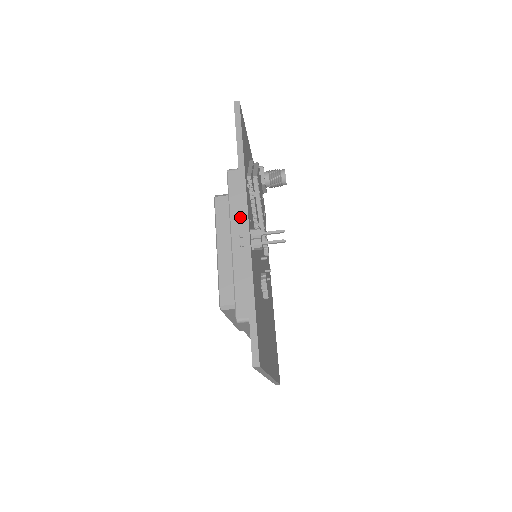
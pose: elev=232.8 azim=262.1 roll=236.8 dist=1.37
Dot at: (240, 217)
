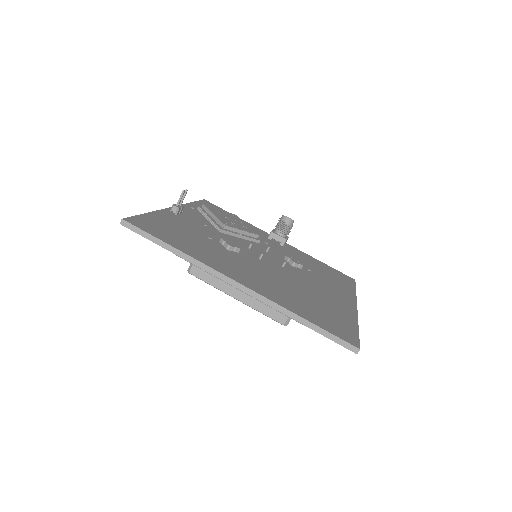
Dot at: occluded
